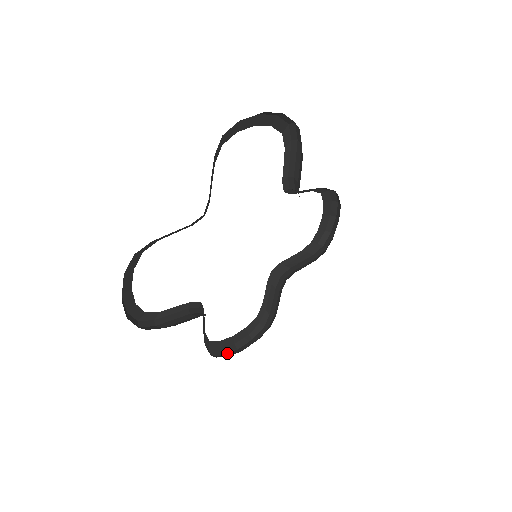
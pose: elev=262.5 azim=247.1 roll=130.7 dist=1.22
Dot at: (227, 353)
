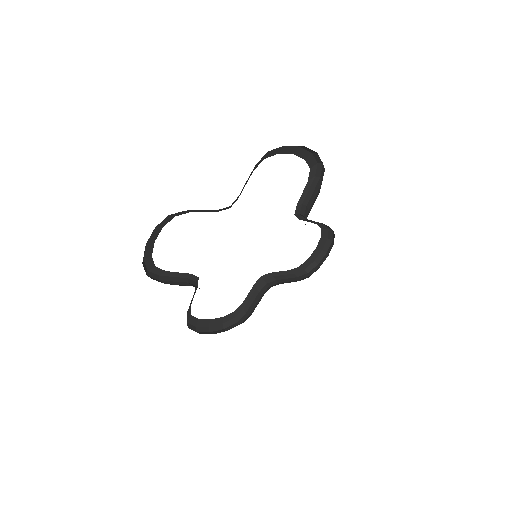
Dot at: (200, 331)
